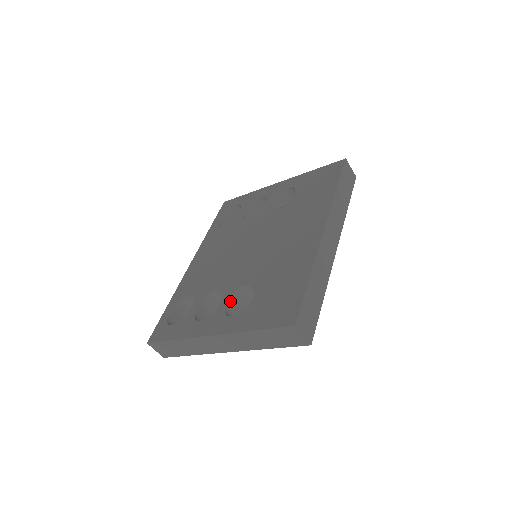
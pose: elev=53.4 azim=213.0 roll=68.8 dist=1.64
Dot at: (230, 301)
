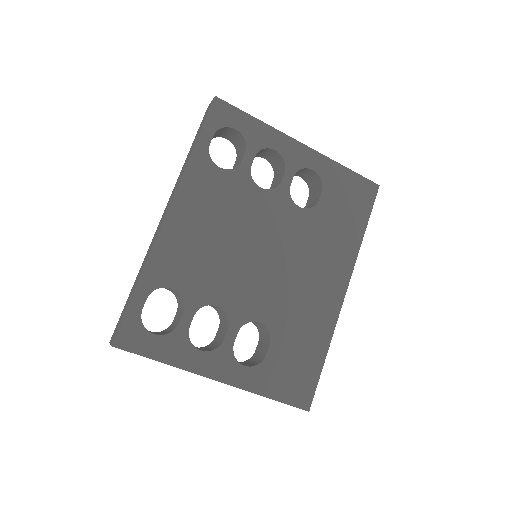
Dot at: (236, 334)
